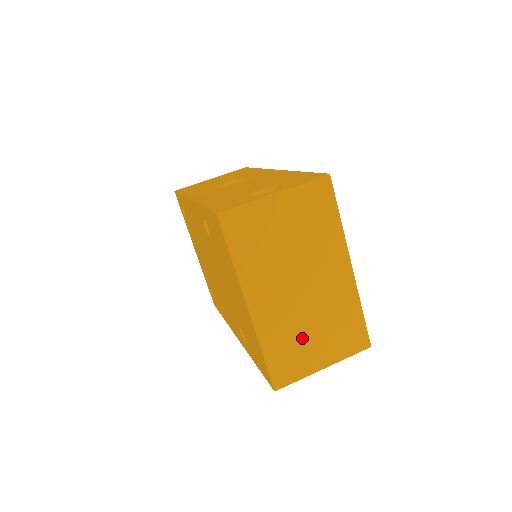
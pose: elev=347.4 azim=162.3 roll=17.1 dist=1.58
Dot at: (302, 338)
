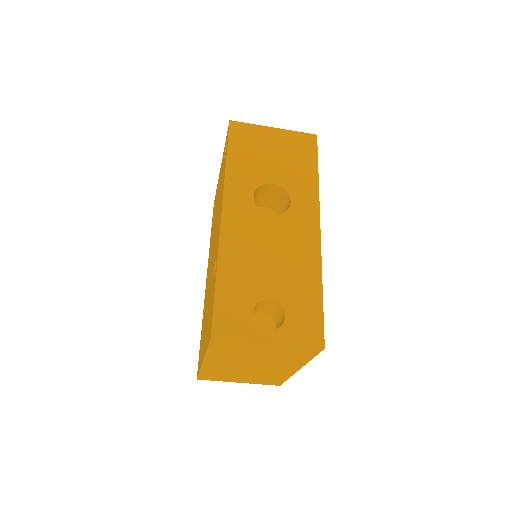
Dot at: (233, 375)
